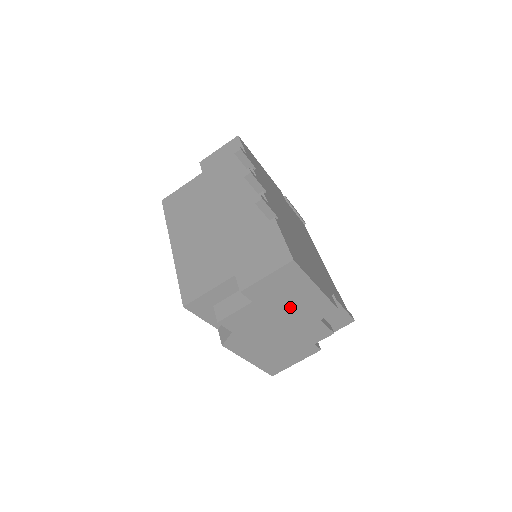
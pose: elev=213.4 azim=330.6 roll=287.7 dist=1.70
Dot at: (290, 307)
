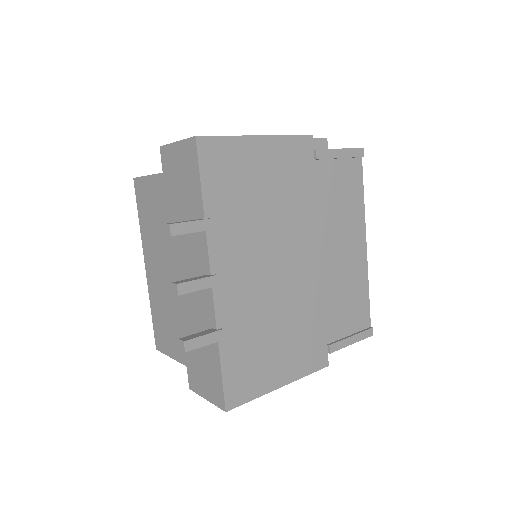
Dot at: occluded
